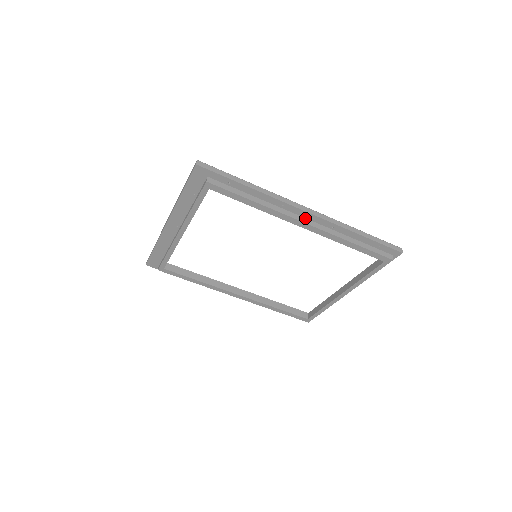
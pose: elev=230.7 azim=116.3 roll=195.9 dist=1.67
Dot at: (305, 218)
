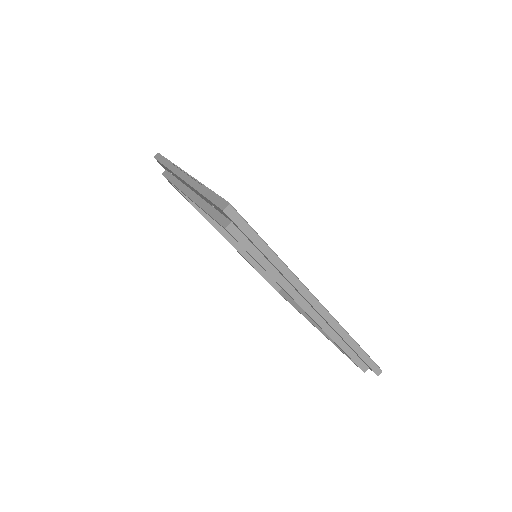
Dot at: (311, 306)
